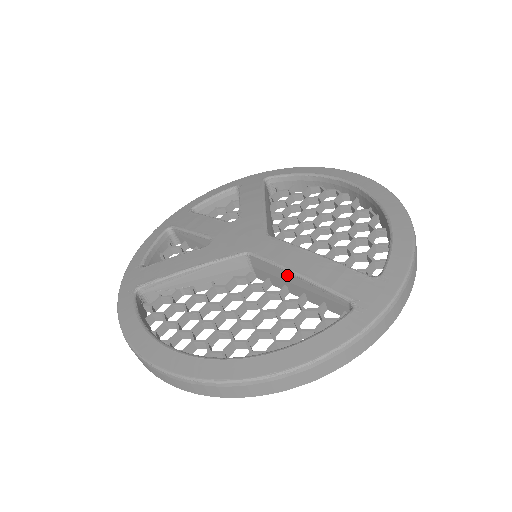
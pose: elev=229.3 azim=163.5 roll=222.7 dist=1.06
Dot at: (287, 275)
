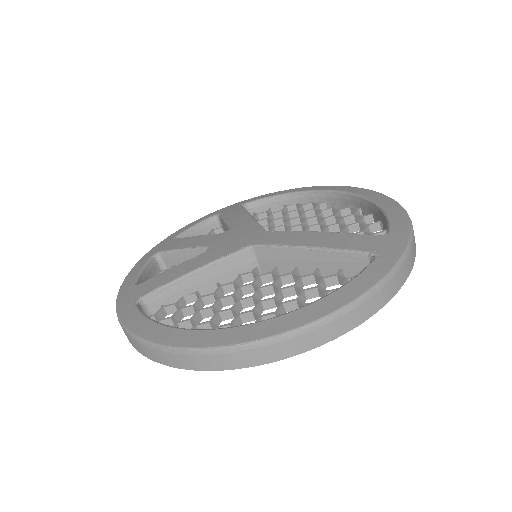
Dot at: (298, 253)
